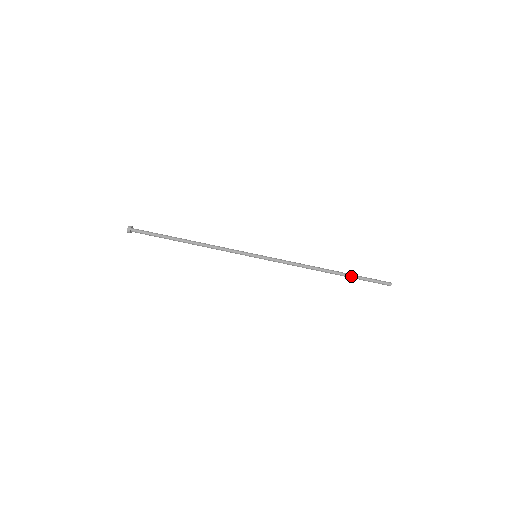
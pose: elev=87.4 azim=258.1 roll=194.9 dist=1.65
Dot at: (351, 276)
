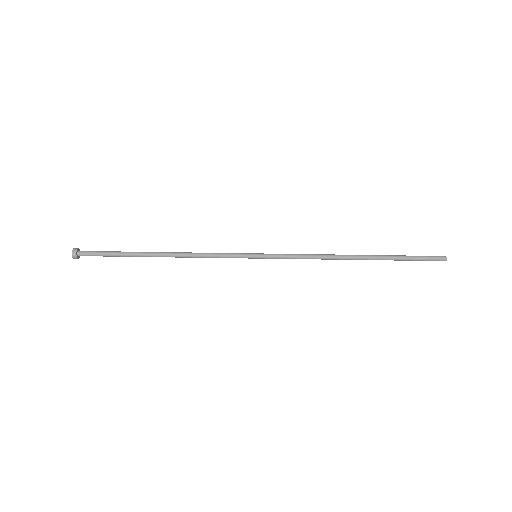
Dot at: (390, 259)
